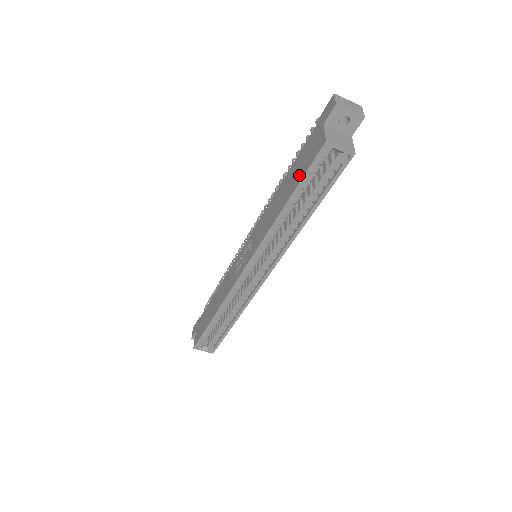
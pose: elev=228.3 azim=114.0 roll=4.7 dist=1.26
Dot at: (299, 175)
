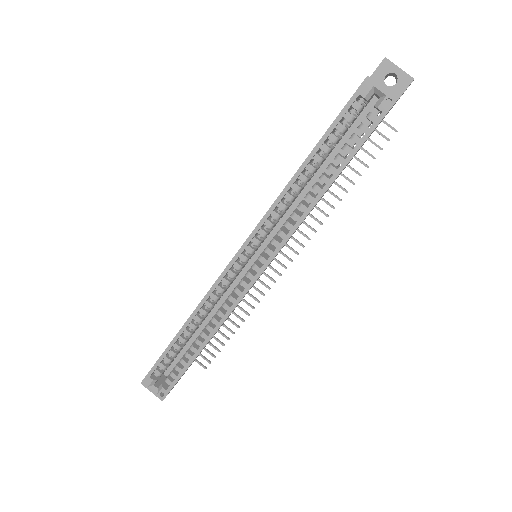
Dot at: occluded
